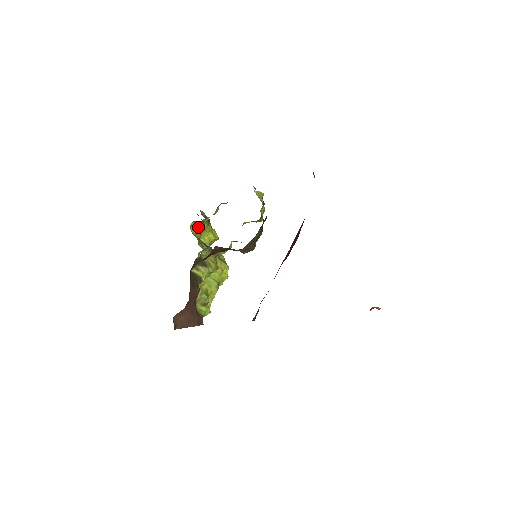
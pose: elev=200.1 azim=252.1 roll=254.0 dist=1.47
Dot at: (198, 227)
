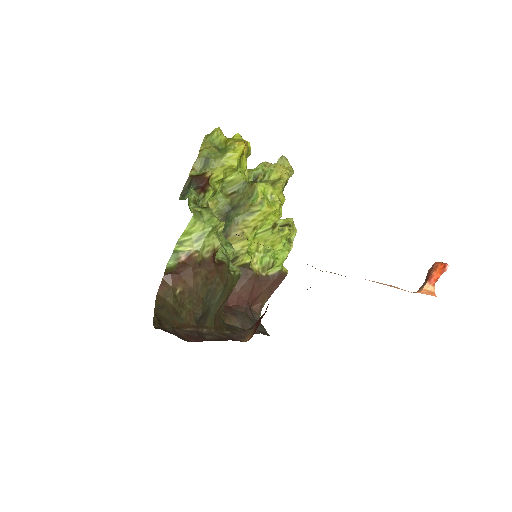
Dot at: occluded
